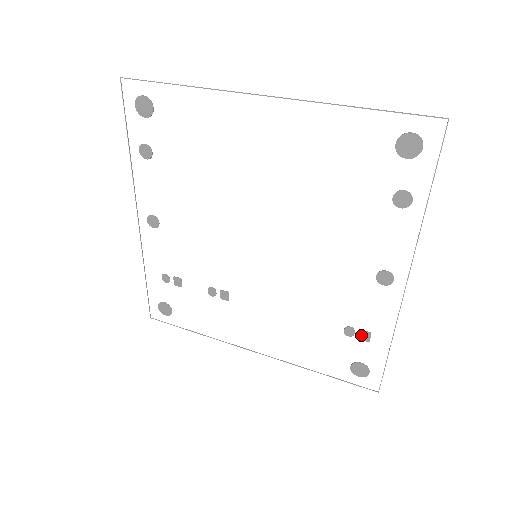
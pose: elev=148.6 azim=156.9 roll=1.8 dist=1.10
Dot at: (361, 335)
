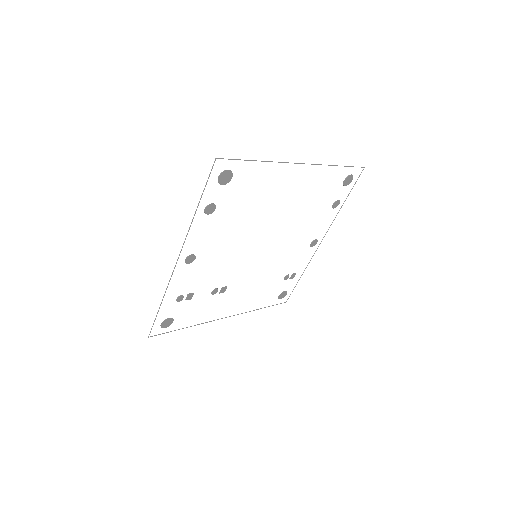
Dot at: (291, 276)
